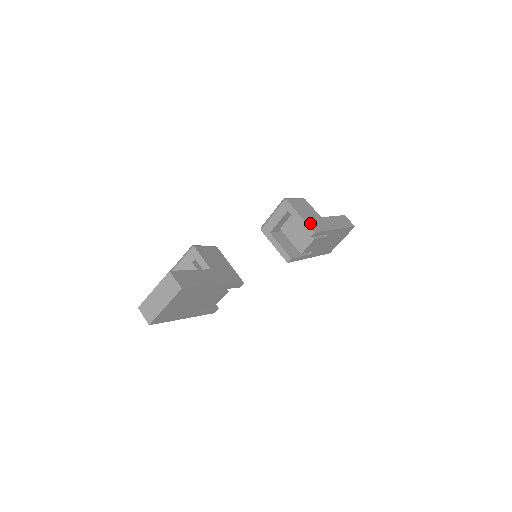
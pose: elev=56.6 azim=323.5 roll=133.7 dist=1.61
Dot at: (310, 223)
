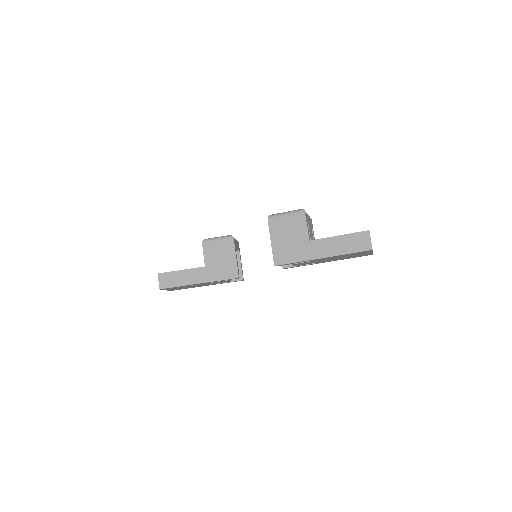
Dot at: (278, 253)
